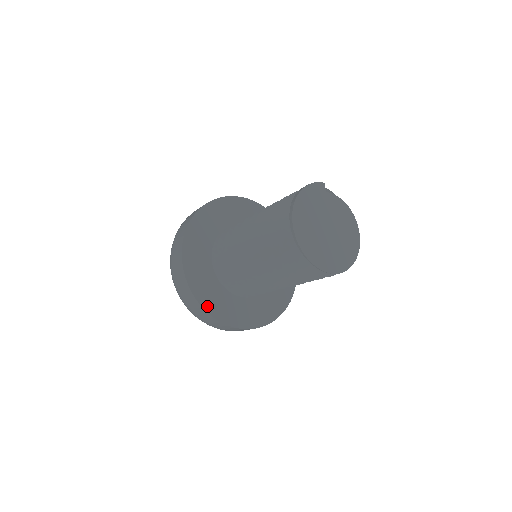
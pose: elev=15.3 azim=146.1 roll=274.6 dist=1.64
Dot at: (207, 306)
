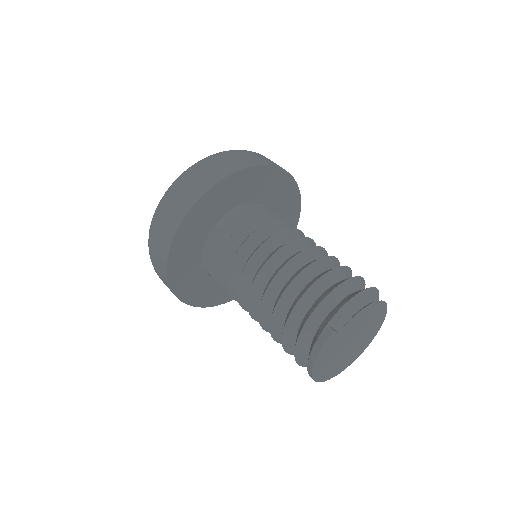
Dot at: occluded
